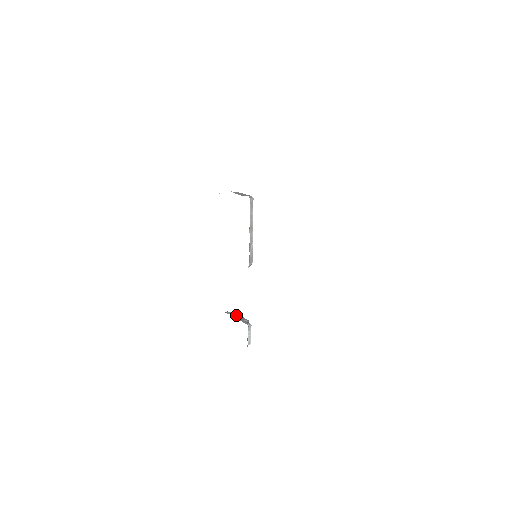
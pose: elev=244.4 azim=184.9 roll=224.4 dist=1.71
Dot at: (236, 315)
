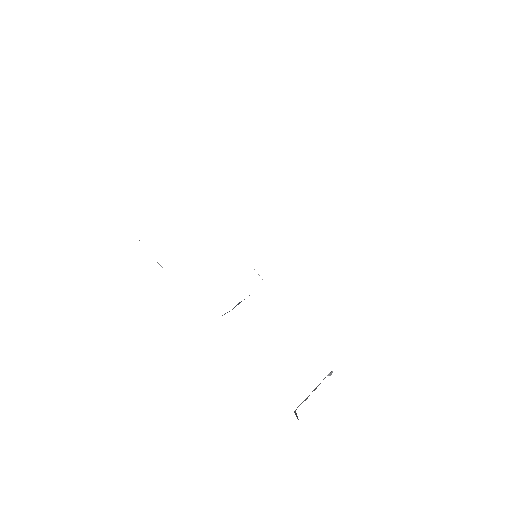
Dot at: occluded
